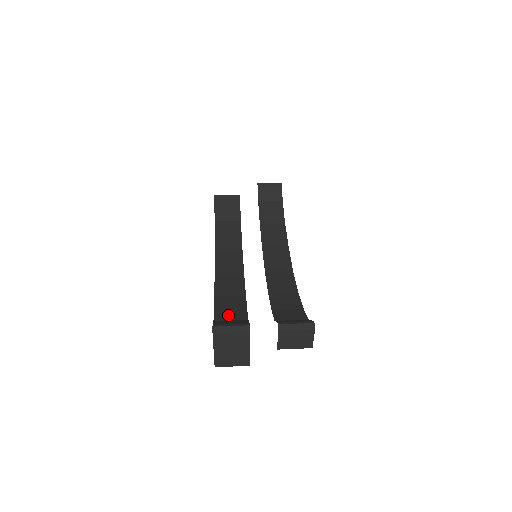
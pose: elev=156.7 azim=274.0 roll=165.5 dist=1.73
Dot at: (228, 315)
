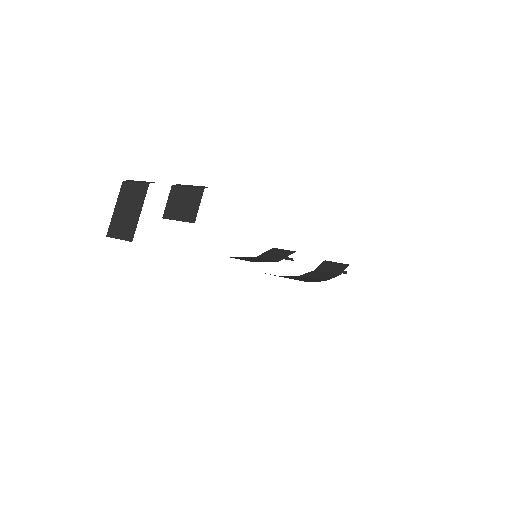
Dot at: occluded
